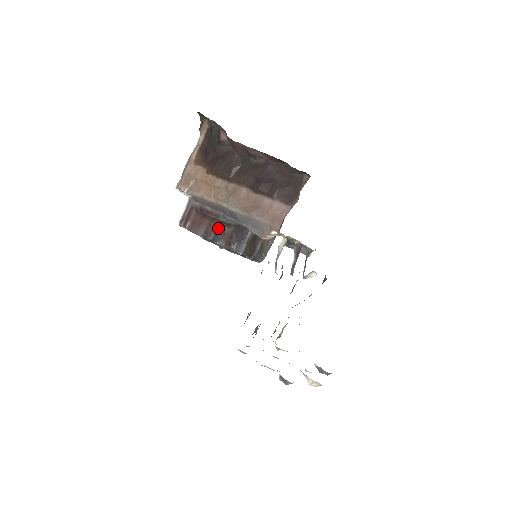
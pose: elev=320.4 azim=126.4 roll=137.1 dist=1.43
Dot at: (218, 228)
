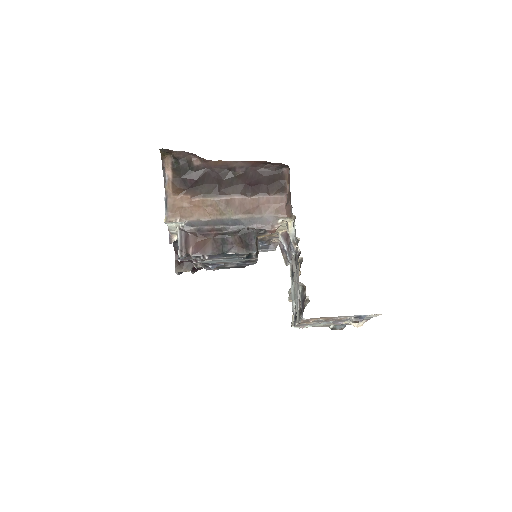
Dot at: (223, 241)
